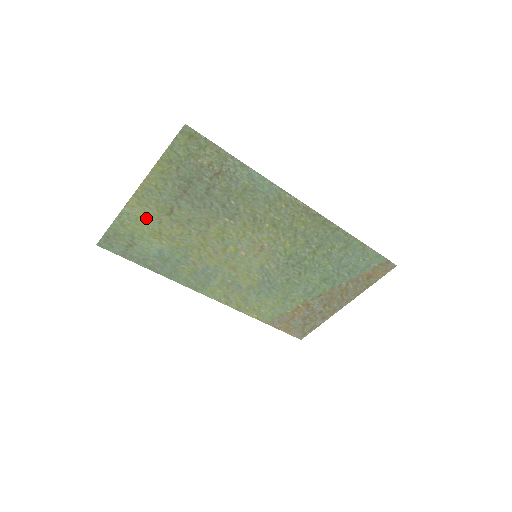
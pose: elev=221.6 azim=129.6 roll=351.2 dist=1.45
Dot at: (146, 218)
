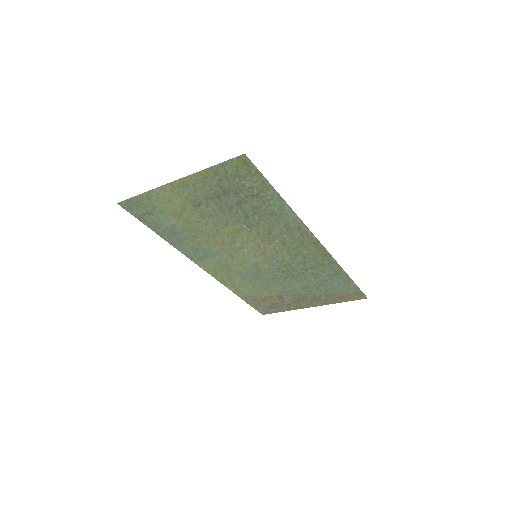
Dot at: (173, 201)
